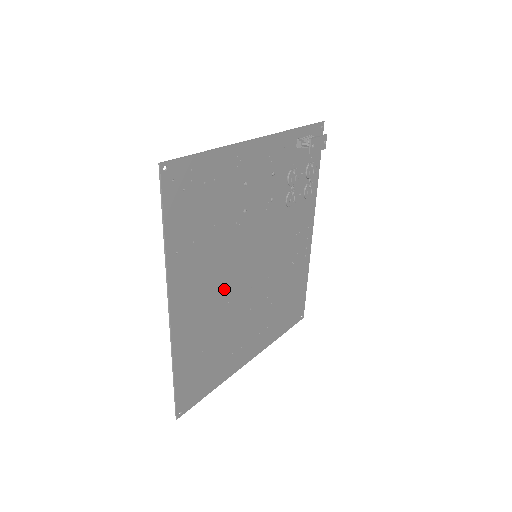
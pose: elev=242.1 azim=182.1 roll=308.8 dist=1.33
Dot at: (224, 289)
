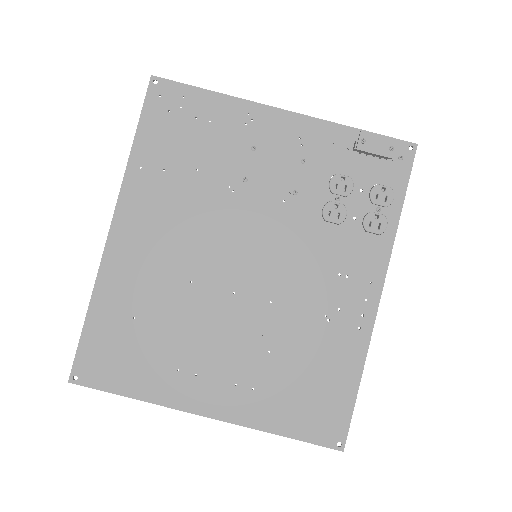
Dot at: (190, 259)
